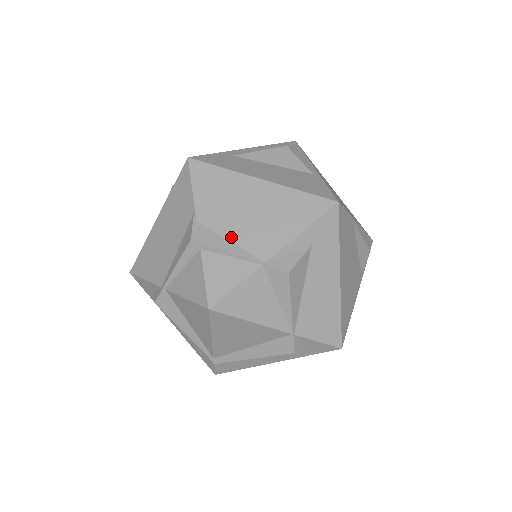
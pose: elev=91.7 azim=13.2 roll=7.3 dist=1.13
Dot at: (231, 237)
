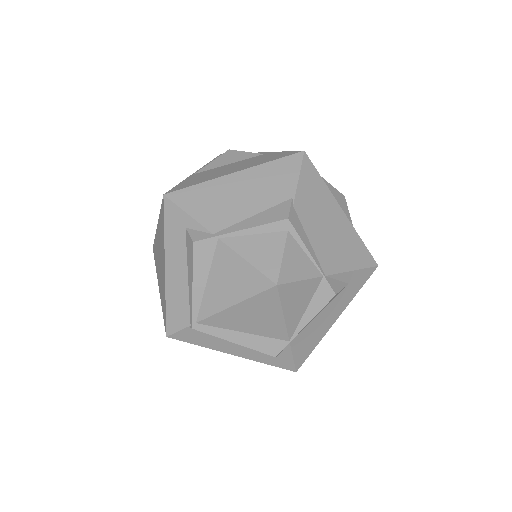
Dot at: (311, 238)
